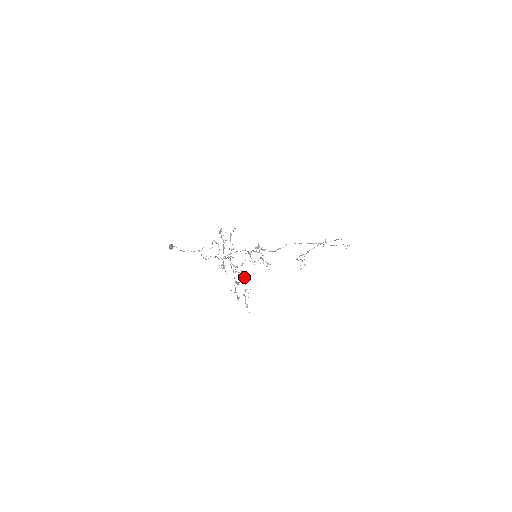
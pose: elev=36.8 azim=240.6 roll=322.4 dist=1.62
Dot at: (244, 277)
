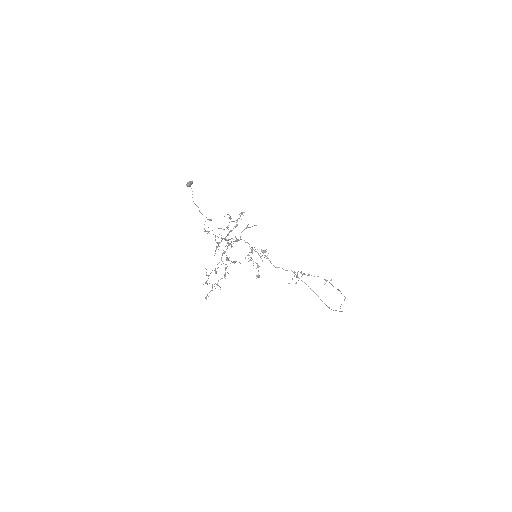
Dot at: (225, 274)
